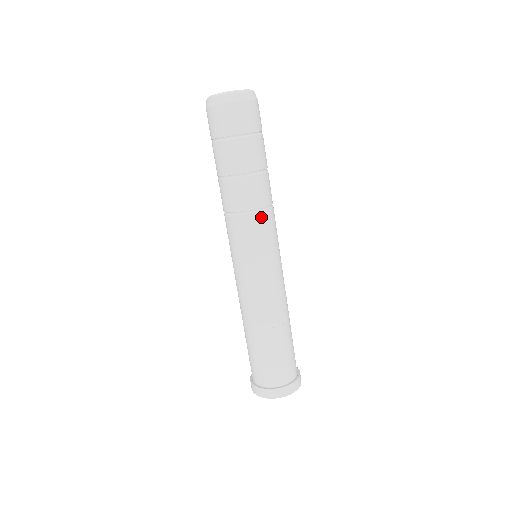
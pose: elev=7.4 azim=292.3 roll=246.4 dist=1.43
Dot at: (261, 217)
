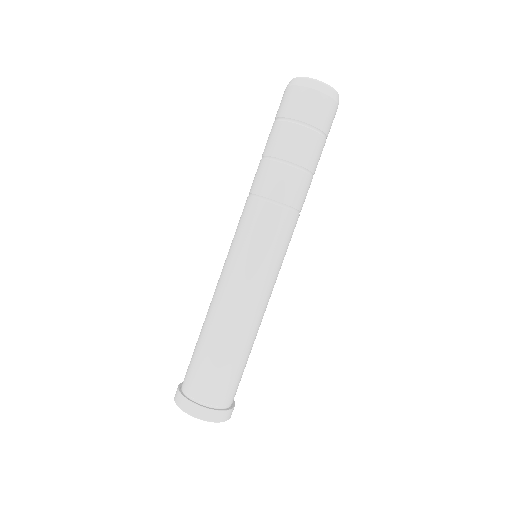
Dot at: (295, 219)
